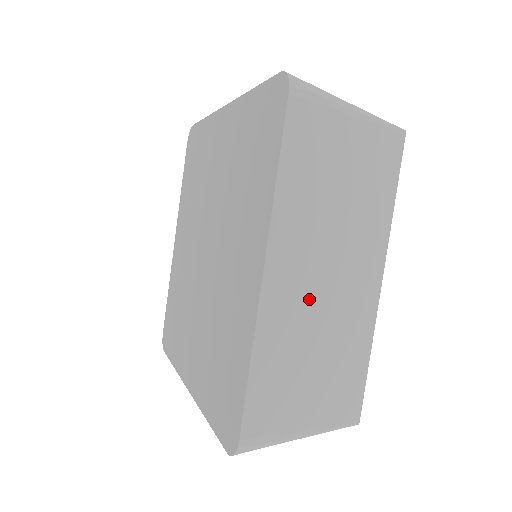
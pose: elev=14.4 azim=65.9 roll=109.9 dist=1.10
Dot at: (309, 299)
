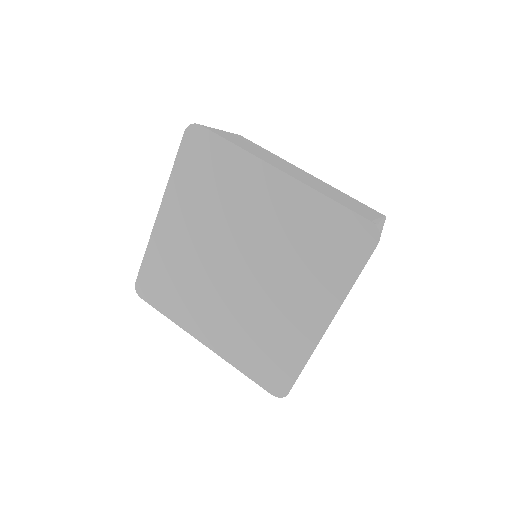
Dot at: occluded
